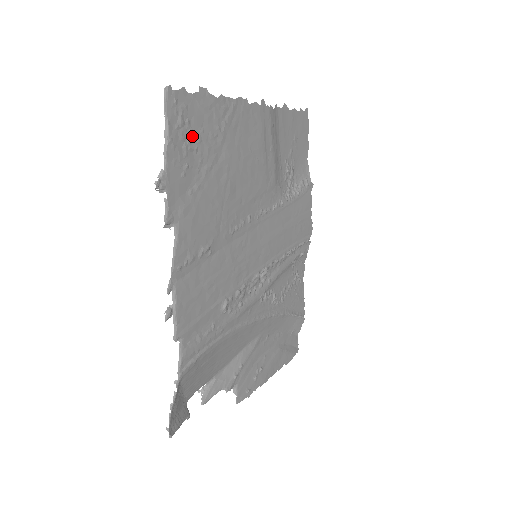
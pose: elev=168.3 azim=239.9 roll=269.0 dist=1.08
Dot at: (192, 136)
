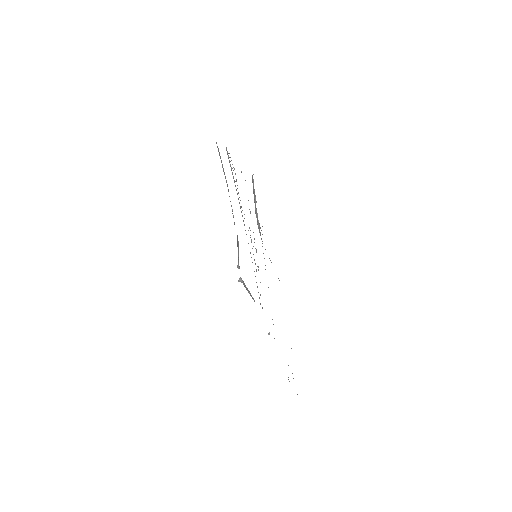
Dot at: (292, 373)
